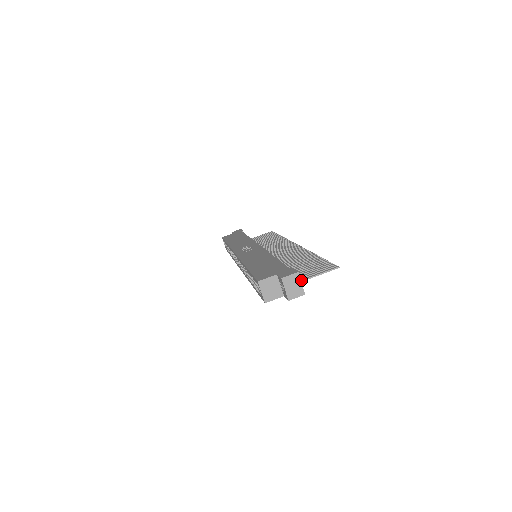
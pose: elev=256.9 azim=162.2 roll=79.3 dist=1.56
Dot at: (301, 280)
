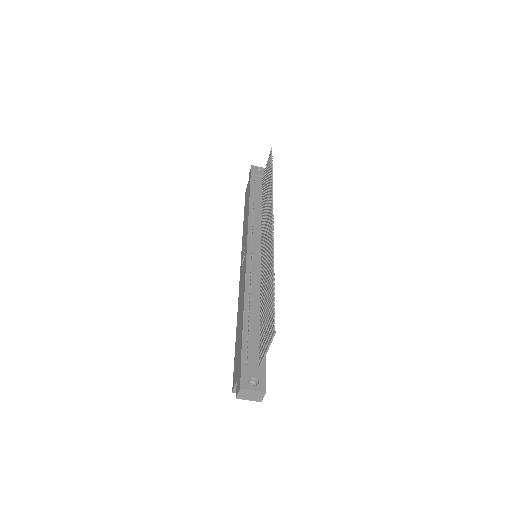
Dot at: (261, 361)
